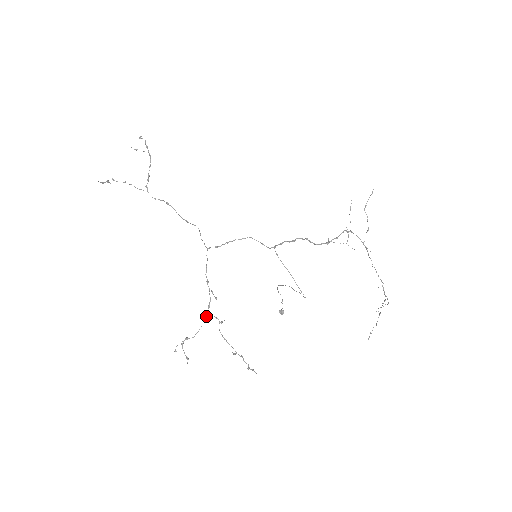
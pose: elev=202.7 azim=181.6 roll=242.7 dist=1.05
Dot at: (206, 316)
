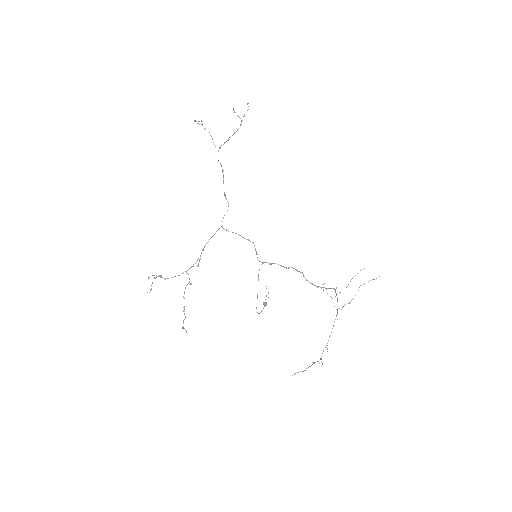
Dot at: occluded
